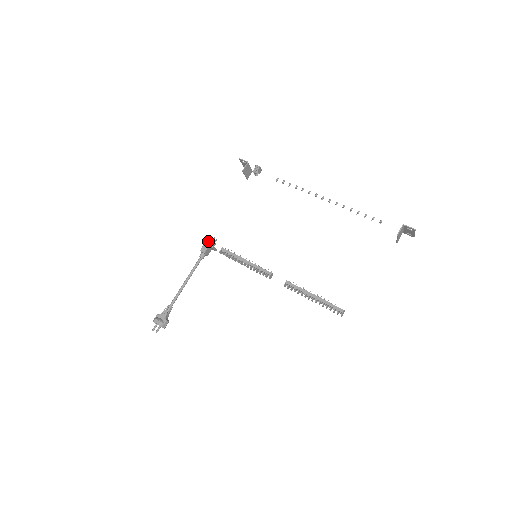
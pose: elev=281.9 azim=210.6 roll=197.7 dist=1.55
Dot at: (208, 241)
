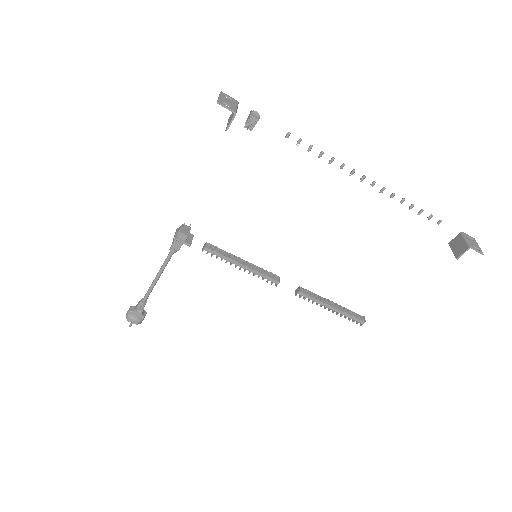
Dot at: (181, 237)
